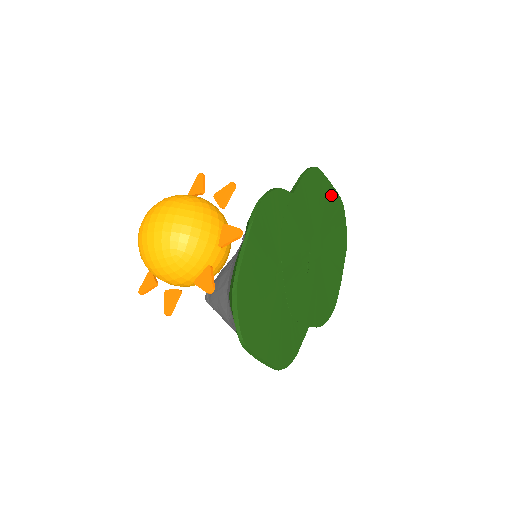
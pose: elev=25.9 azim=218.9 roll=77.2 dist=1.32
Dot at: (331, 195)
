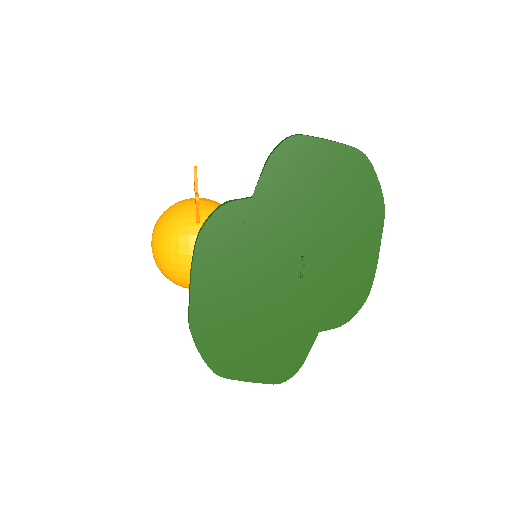
Dot at: (334, 157)
